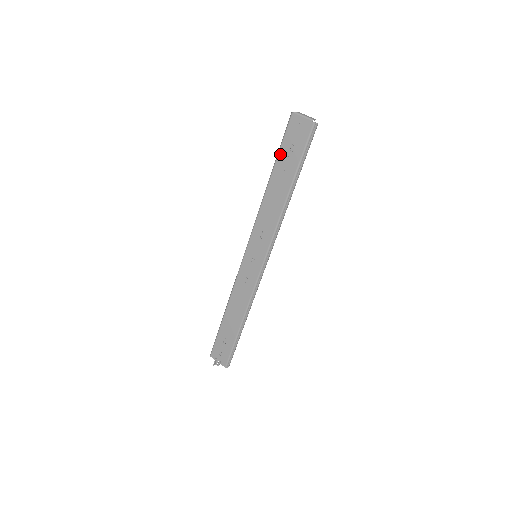
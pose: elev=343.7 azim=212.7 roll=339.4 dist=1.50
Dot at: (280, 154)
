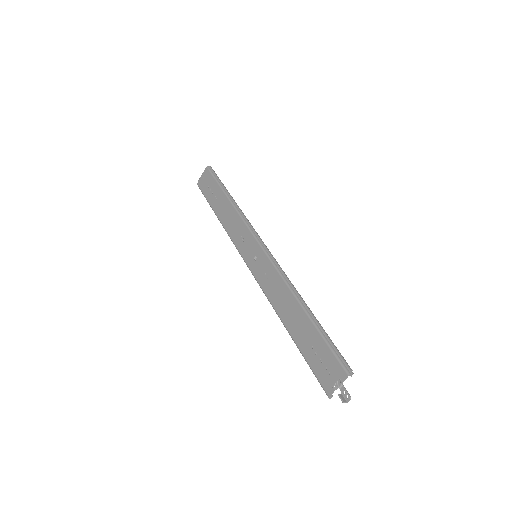
Dot at: (209, 200)
